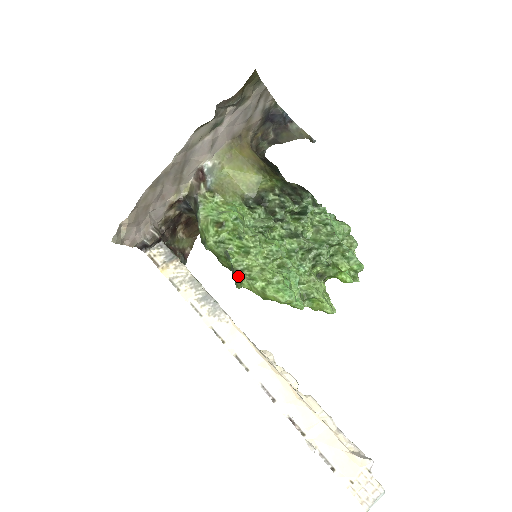
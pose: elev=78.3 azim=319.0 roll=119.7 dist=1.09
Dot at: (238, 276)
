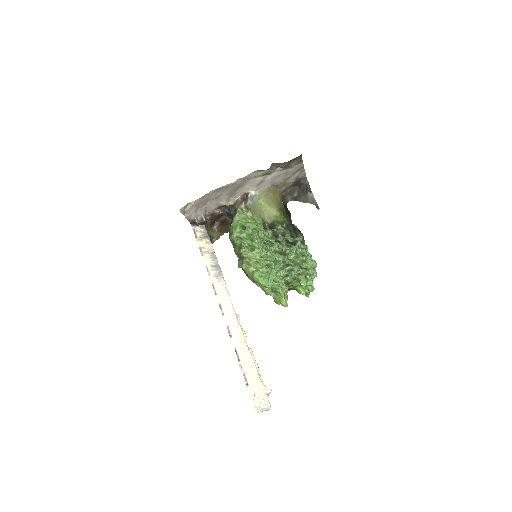
Dot at: (242, 260)
